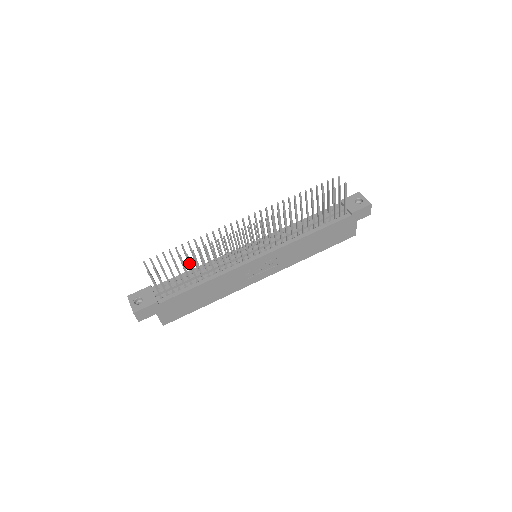
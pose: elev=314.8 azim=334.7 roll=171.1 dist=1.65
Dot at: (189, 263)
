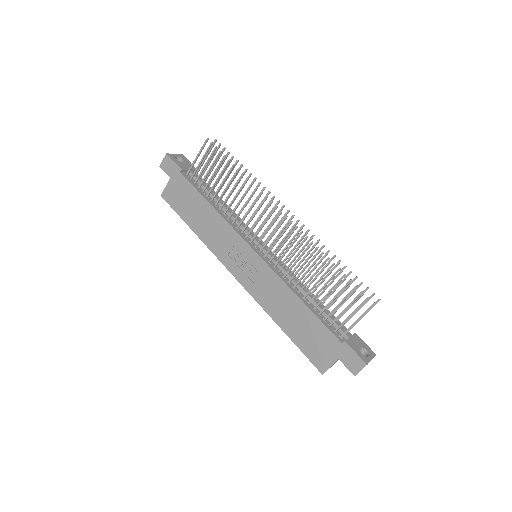
Dot at: (226, 175)
